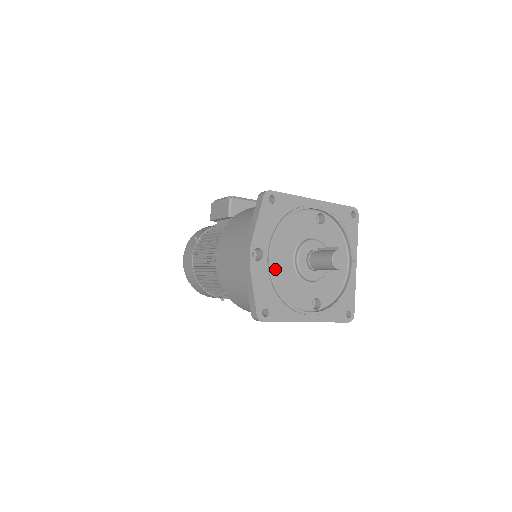
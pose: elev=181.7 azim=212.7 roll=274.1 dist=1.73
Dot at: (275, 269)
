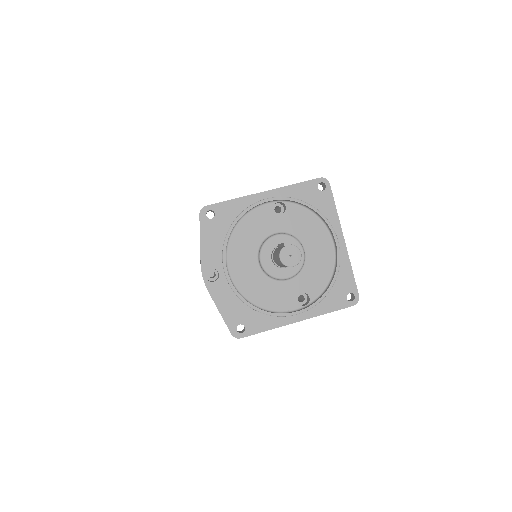
Dot at: (239, 281)
